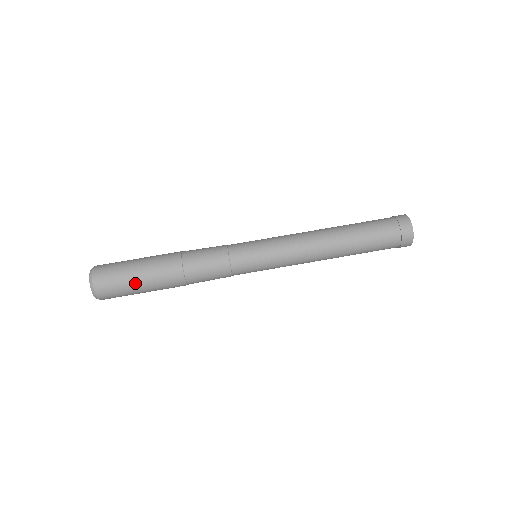
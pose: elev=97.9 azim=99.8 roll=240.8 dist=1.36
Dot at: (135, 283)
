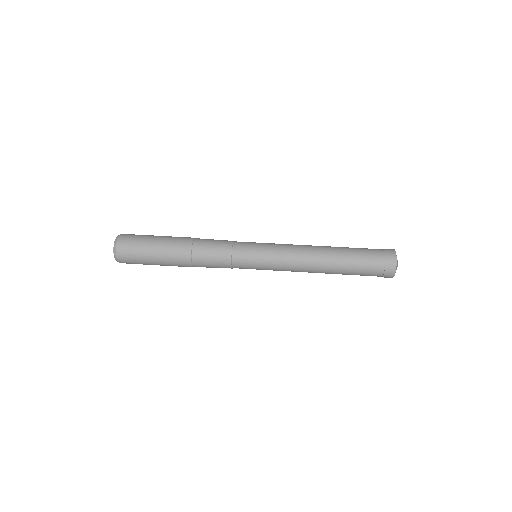
Dot at: (151, 241)
